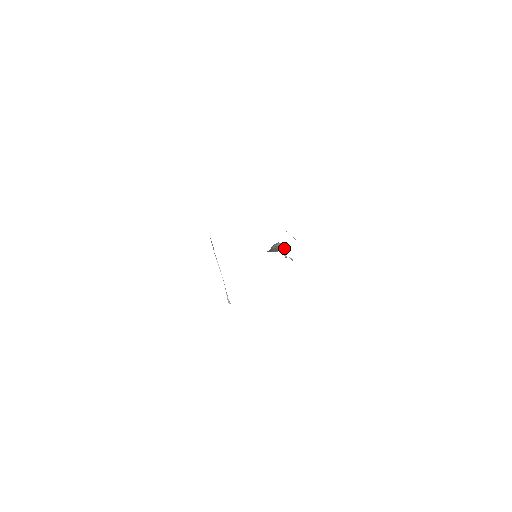
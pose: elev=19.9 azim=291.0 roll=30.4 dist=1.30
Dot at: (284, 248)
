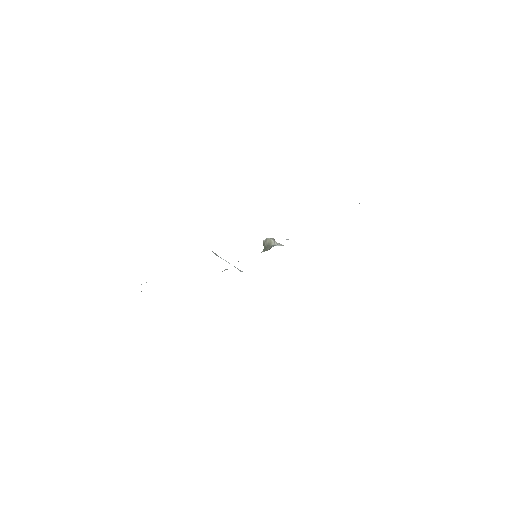
Dot at: (273, 241)
